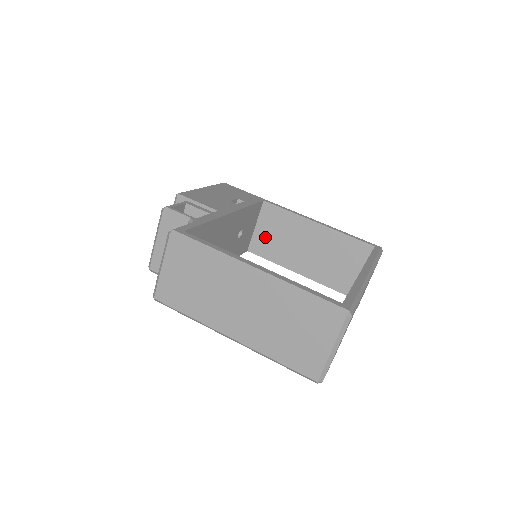
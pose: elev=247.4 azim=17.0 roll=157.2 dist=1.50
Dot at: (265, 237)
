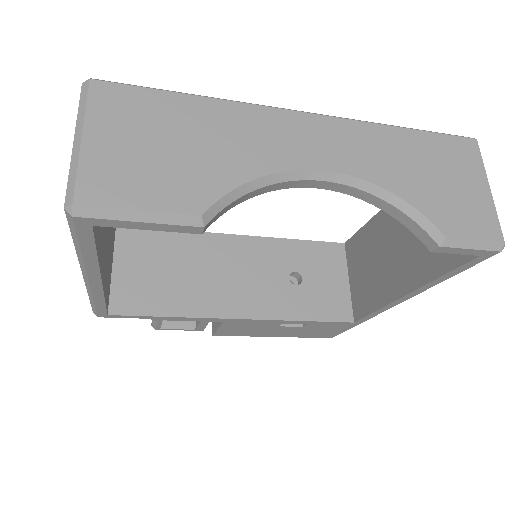
Dot at: (359, 284)
